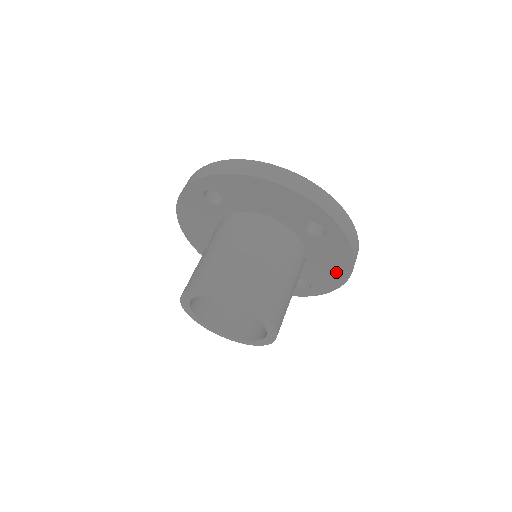
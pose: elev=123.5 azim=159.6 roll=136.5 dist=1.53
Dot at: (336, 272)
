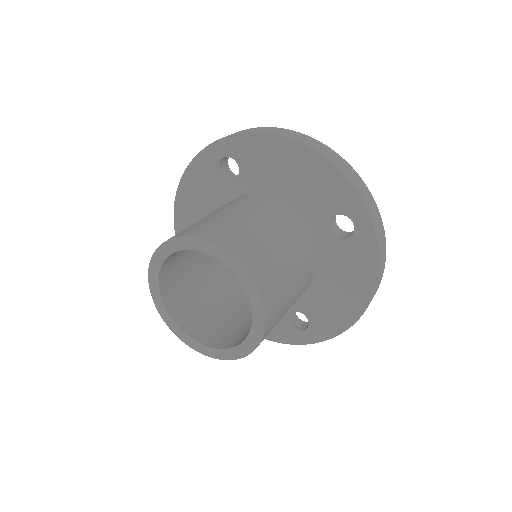
Dot at: (348, 303)
